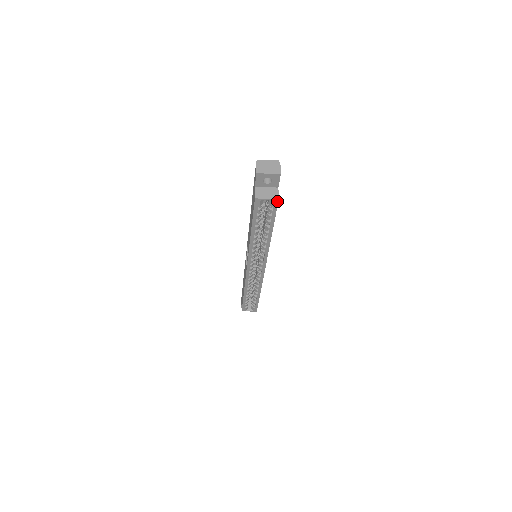
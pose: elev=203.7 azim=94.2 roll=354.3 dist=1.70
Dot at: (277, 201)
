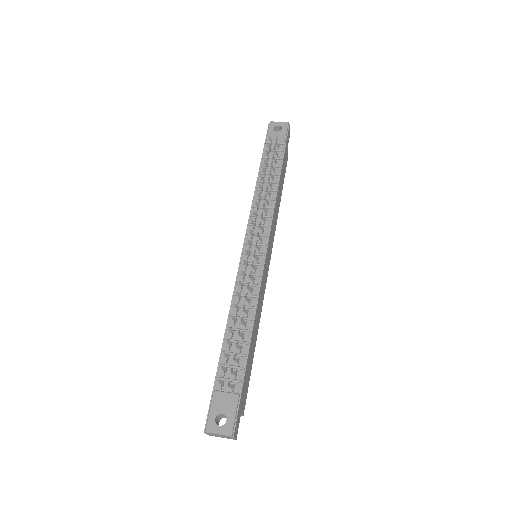
Dot at: occluded
